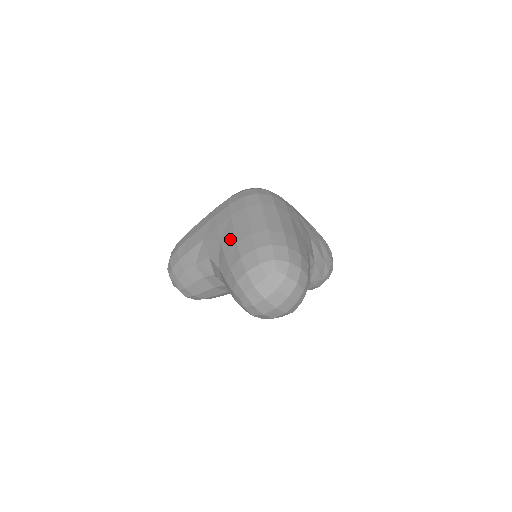
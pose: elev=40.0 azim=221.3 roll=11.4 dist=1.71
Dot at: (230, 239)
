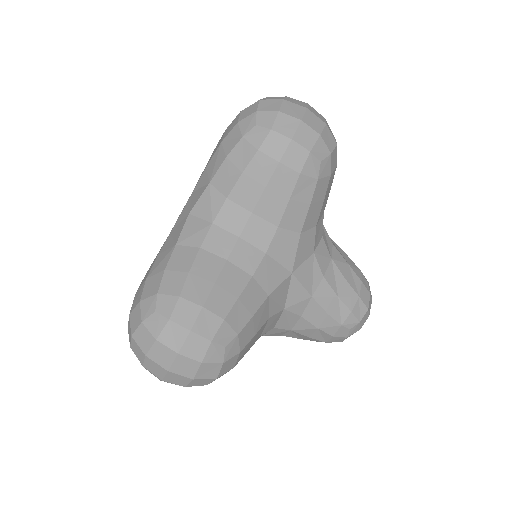
Dot at: (202, 172)
